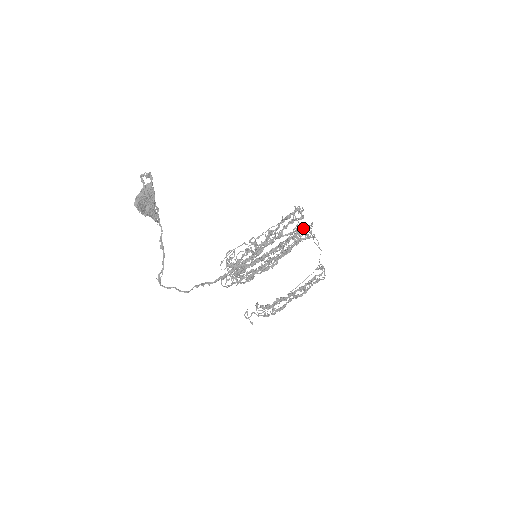
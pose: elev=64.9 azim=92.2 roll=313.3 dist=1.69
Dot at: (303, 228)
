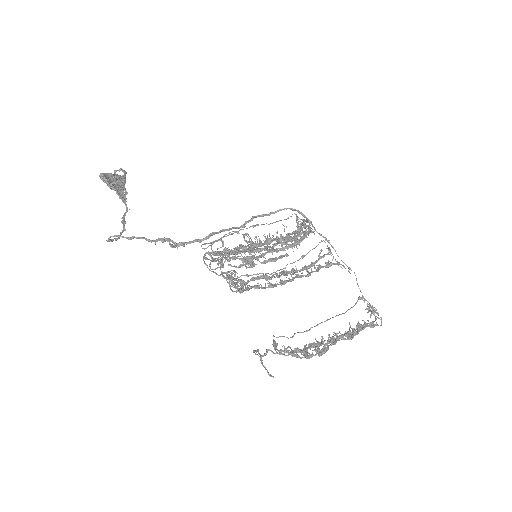
Dot at: (312, 226)
